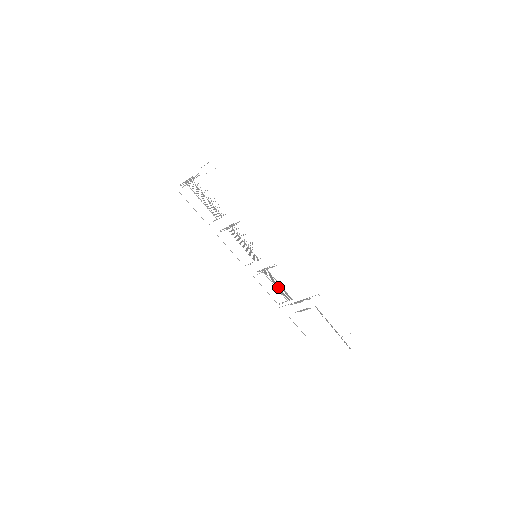
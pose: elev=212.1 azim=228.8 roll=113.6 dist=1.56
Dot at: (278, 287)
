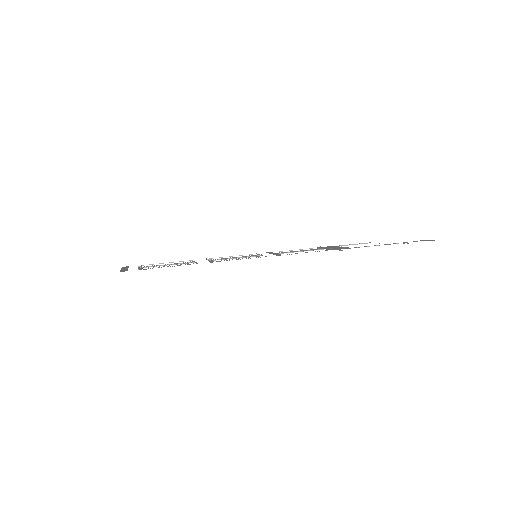
Dot at: (301, 250)
